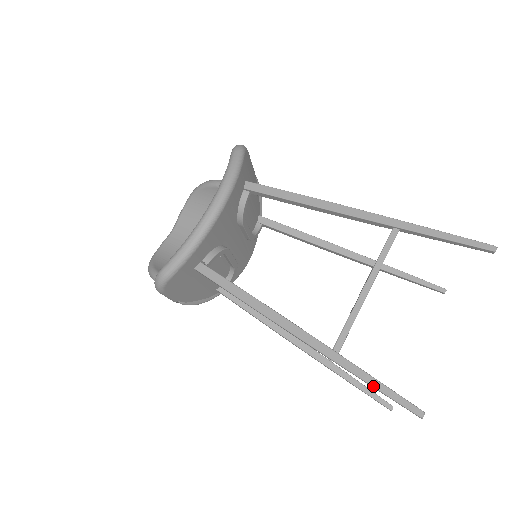
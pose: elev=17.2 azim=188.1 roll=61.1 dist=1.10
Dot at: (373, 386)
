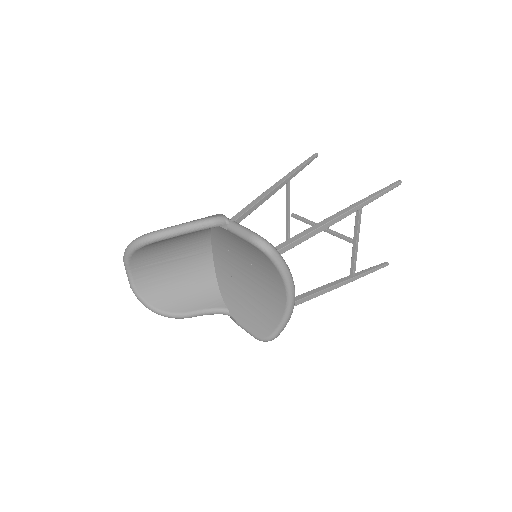
Dot at: occluded
